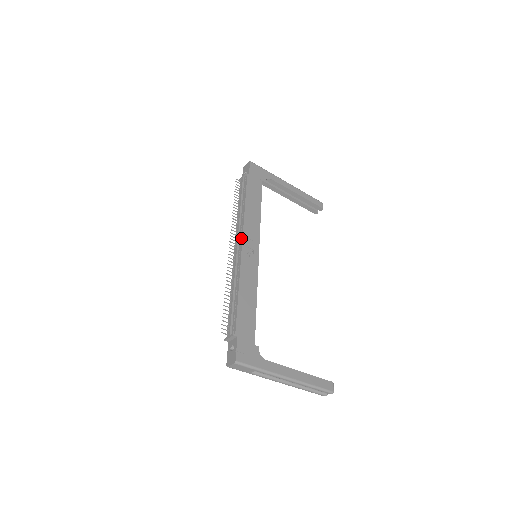
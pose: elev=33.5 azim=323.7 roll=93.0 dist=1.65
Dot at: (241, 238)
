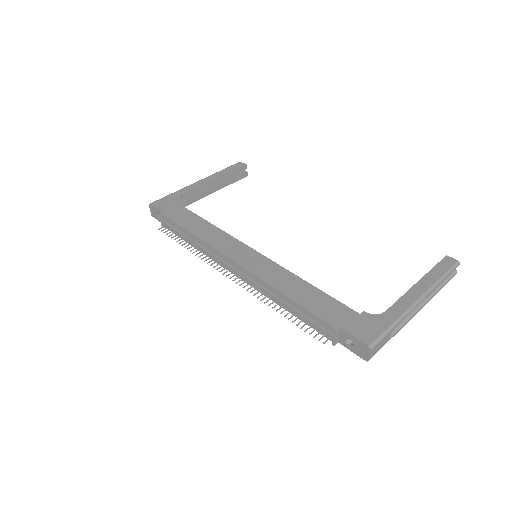
Dot at: (227, 259)
